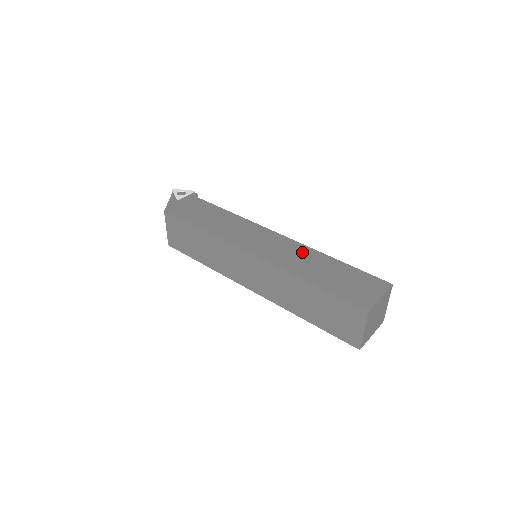
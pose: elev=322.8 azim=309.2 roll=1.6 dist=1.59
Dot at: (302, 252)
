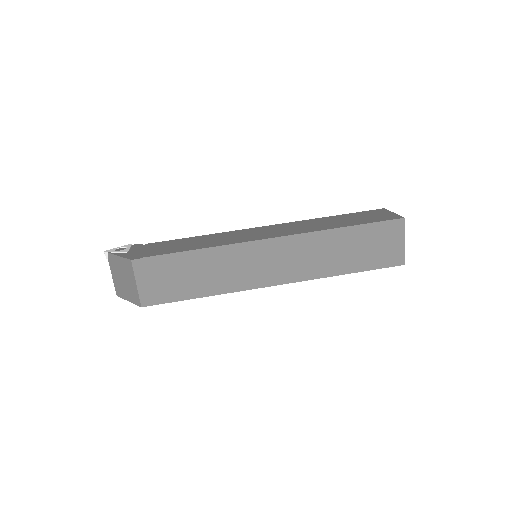
Dot at: (302, 223)
